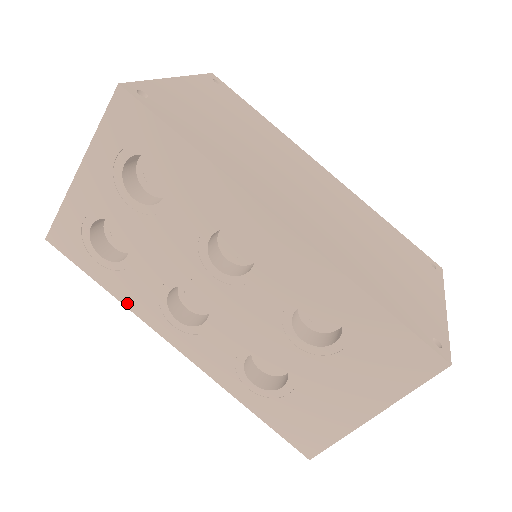
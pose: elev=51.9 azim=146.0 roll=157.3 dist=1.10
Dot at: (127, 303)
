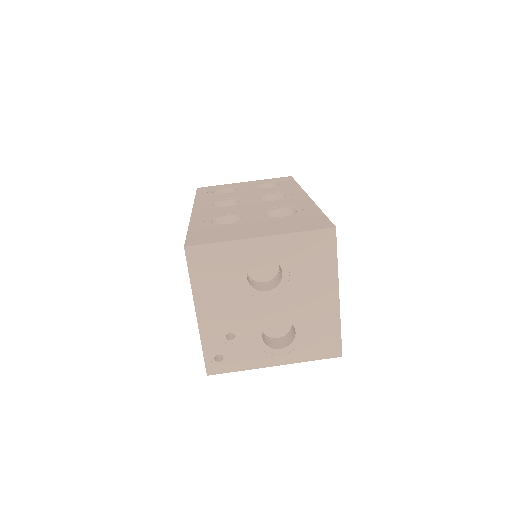
Dot at: (197, 200)
